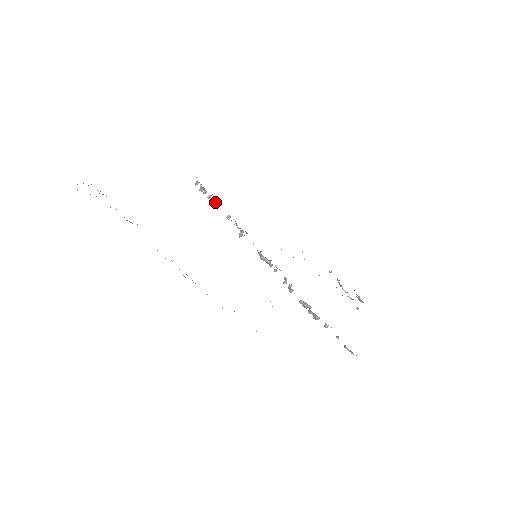
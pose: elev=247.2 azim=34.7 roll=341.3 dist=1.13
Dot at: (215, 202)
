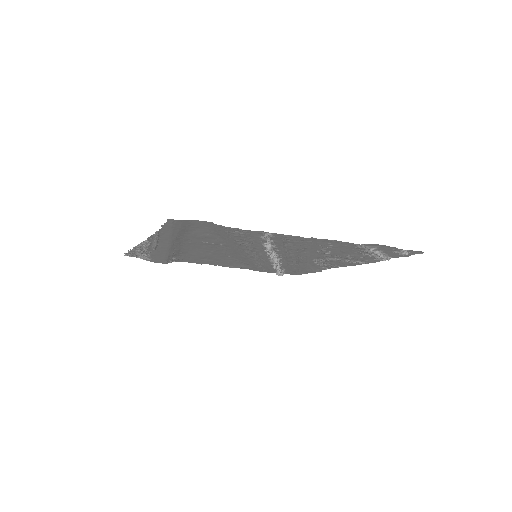
Dot at: occluded
